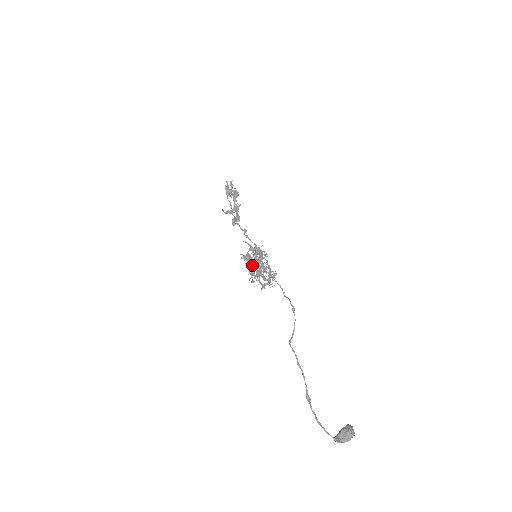
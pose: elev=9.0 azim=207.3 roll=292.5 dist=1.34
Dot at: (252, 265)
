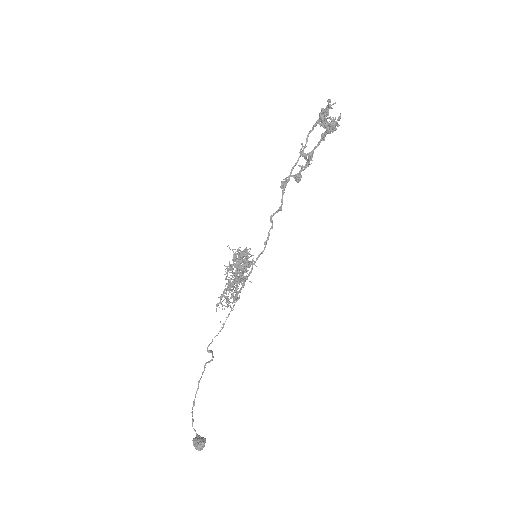
Dot at: (229, 272)
